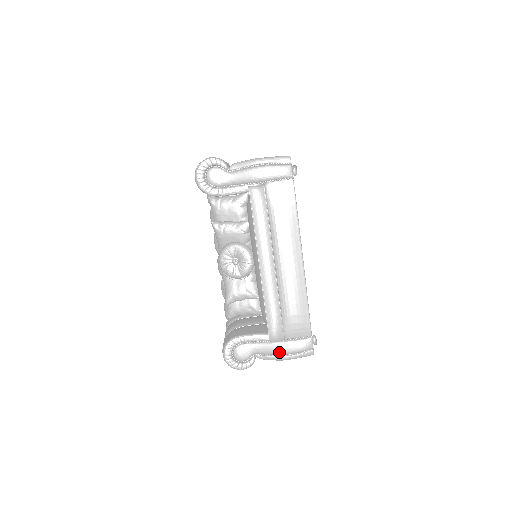
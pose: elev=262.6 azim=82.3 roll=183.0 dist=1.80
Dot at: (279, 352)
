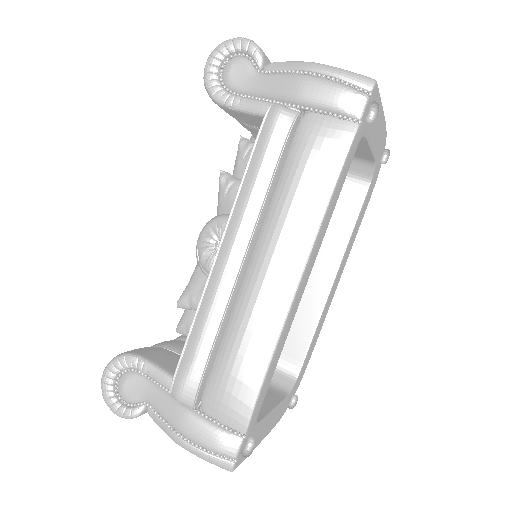
Dot at: (177, 425)
